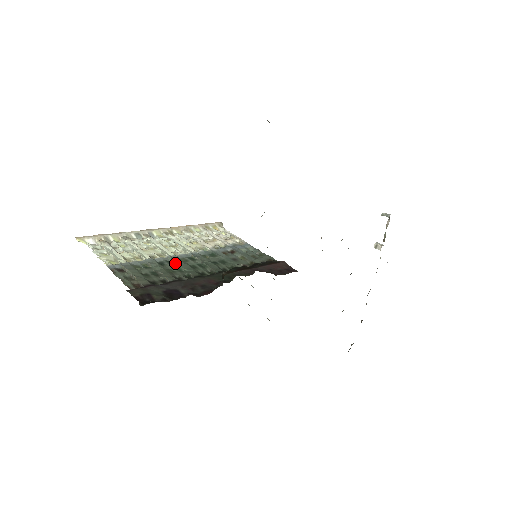
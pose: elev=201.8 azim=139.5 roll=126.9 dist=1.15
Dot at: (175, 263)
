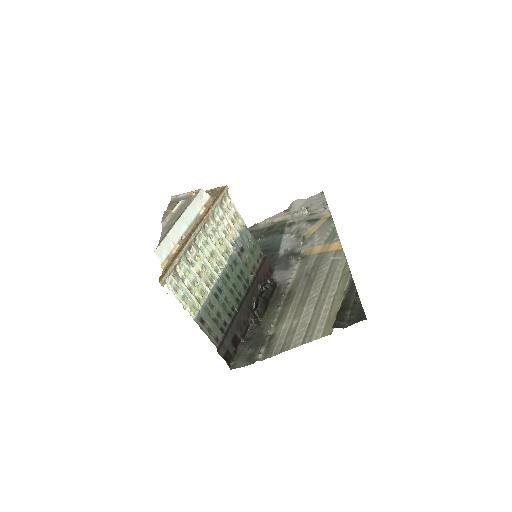
Dot at: (223, 291)
